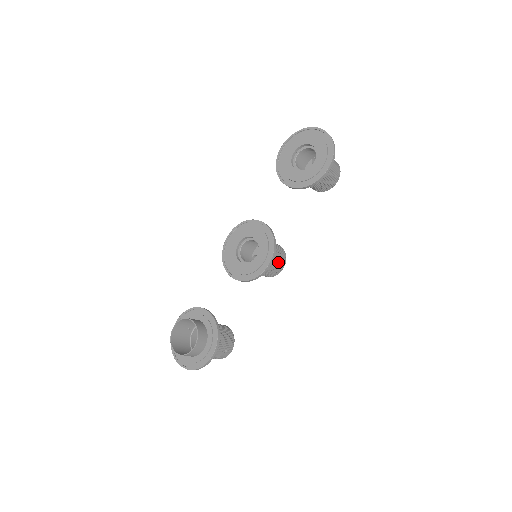
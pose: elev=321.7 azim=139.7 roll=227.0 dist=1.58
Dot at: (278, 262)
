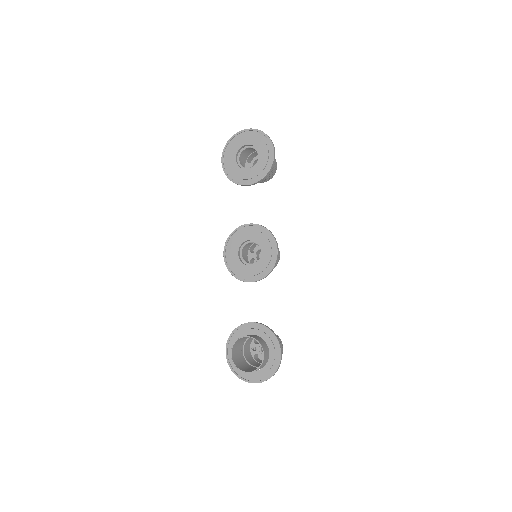
Dot at: occluded
